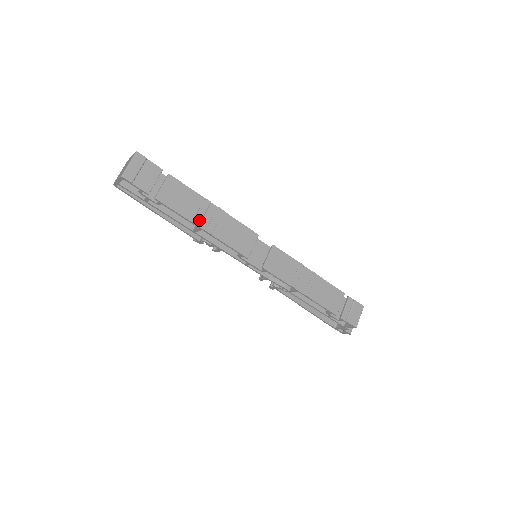
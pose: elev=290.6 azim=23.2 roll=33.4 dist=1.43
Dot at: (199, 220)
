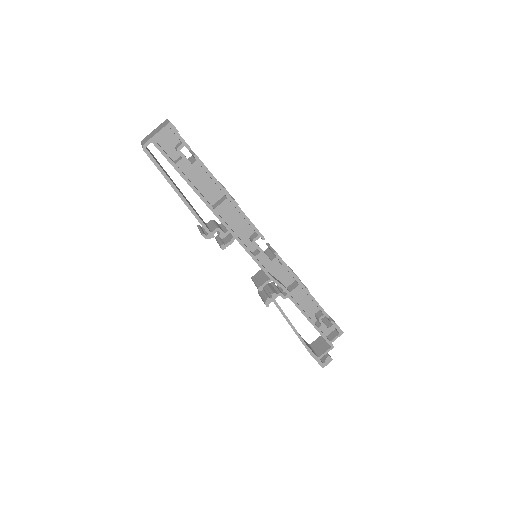
Dot at: (226, 190)
